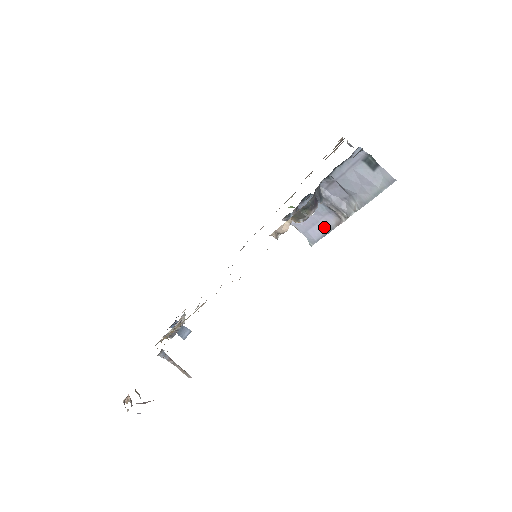
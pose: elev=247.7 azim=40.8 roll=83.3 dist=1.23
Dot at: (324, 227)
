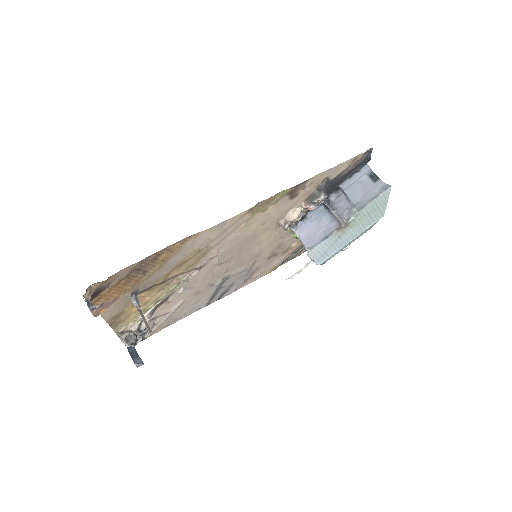
Dot at: (325, 233)
